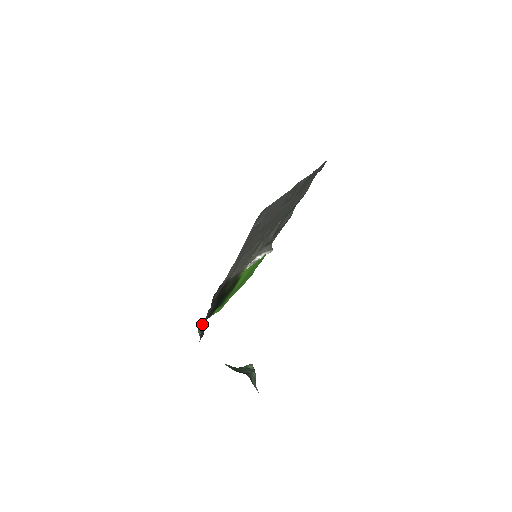
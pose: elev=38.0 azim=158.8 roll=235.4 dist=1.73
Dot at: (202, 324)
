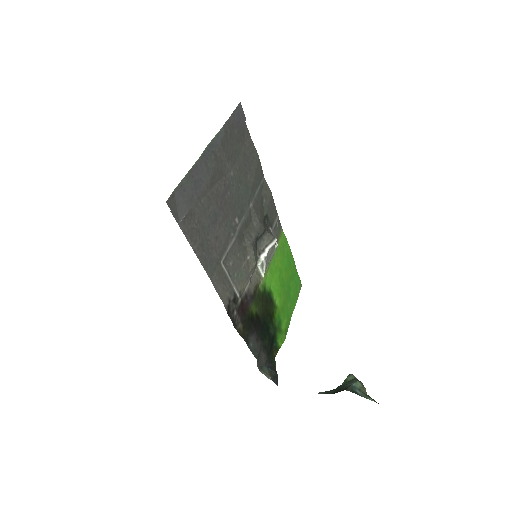
Dot at: (264, 365)
